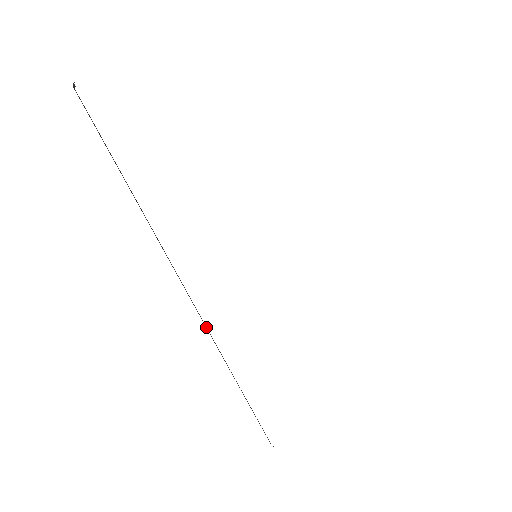
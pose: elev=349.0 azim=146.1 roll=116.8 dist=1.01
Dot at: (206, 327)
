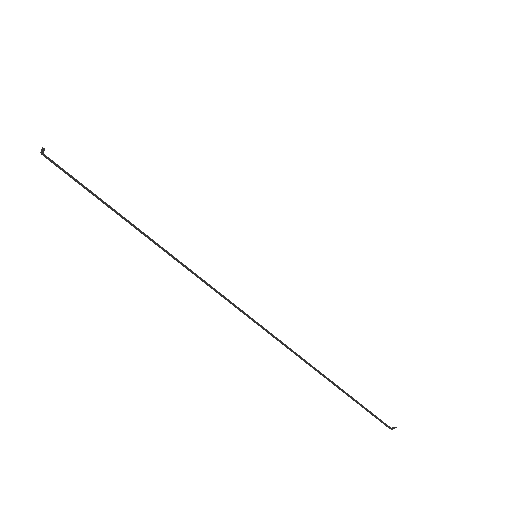
Dot at: (259, 324)
